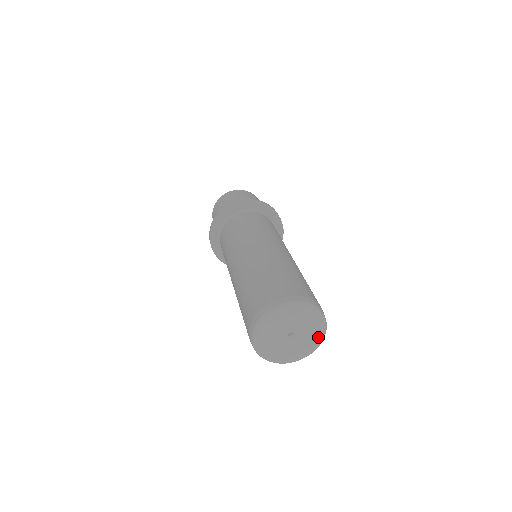
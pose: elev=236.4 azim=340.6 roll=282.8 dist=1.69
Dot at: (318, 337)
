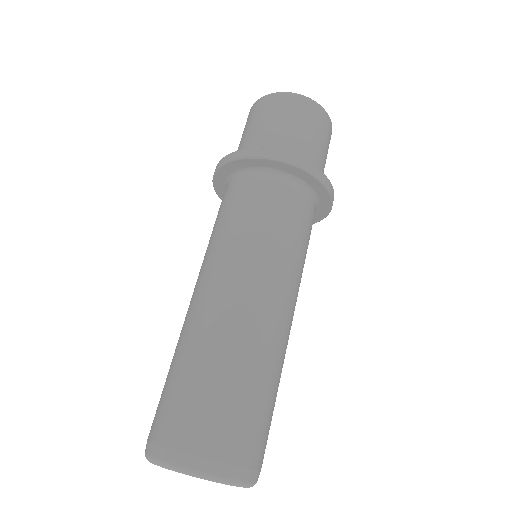
Dot at: occluded
